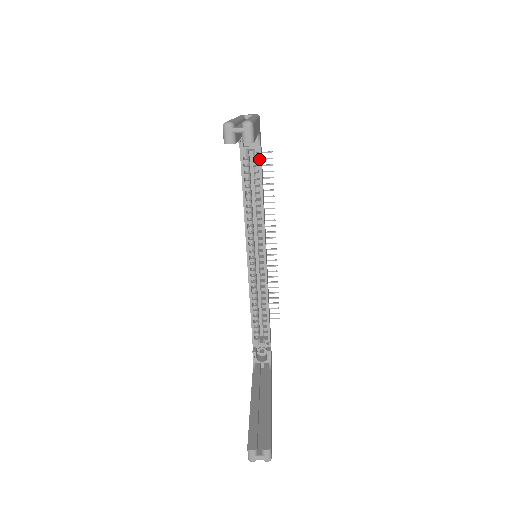
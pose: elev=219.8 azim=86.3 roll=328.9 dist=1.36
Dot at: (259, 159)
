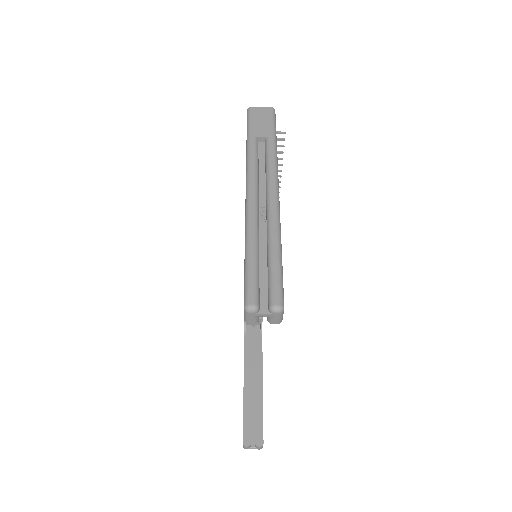
Dot at: occluded
